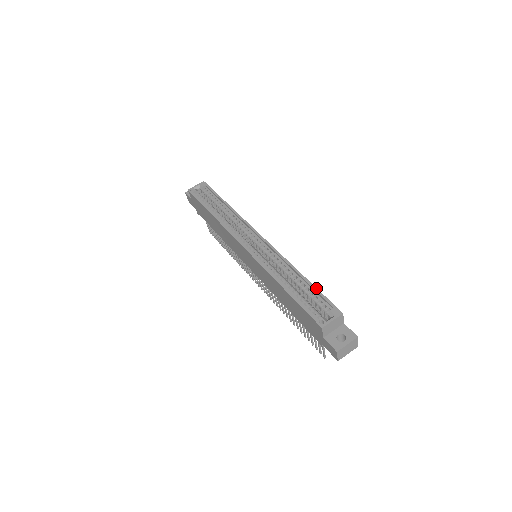
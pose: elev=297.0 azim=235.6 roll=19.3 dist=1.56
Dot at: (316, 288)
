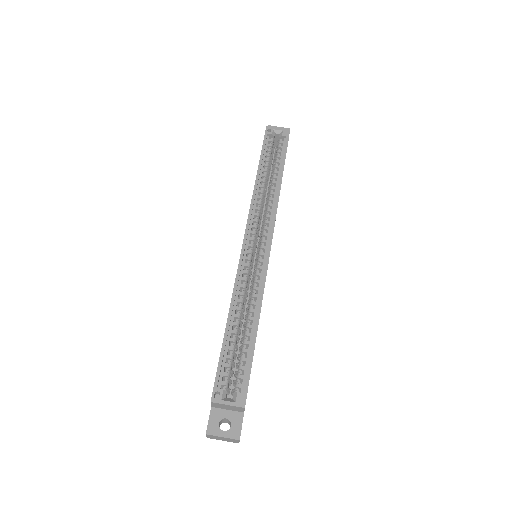
Dot at: (253, 354)
